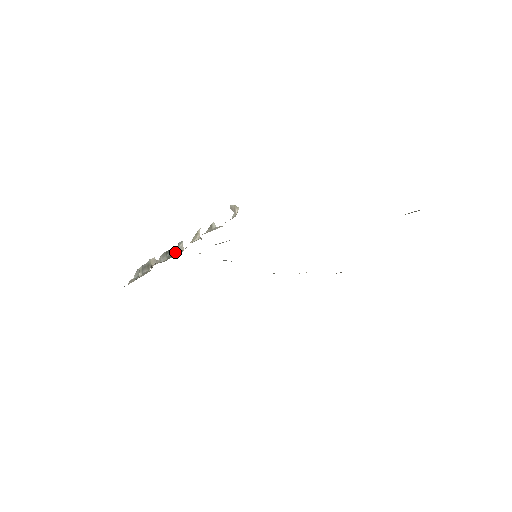
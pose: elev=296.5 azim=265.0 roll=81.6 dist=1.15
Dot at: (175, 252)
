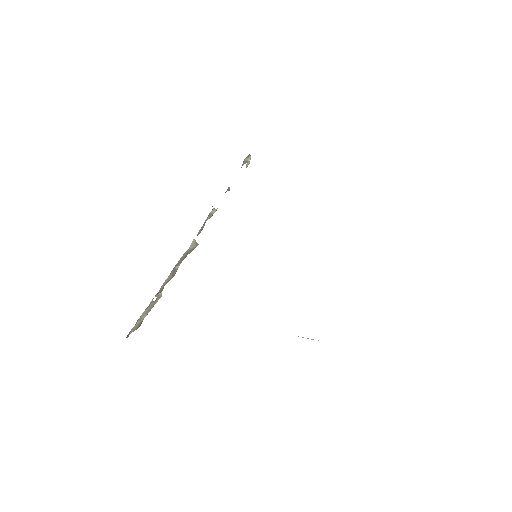
Dot at: occluded
